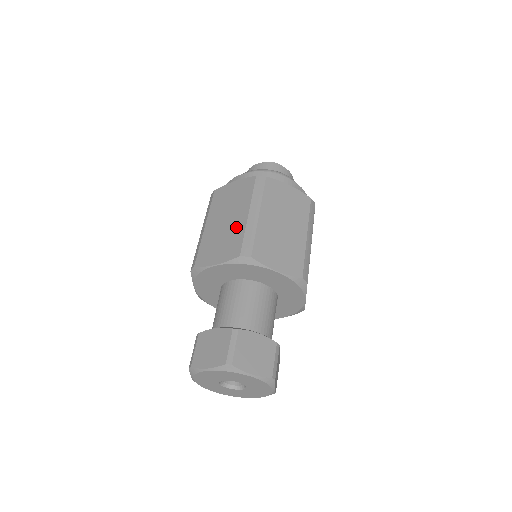
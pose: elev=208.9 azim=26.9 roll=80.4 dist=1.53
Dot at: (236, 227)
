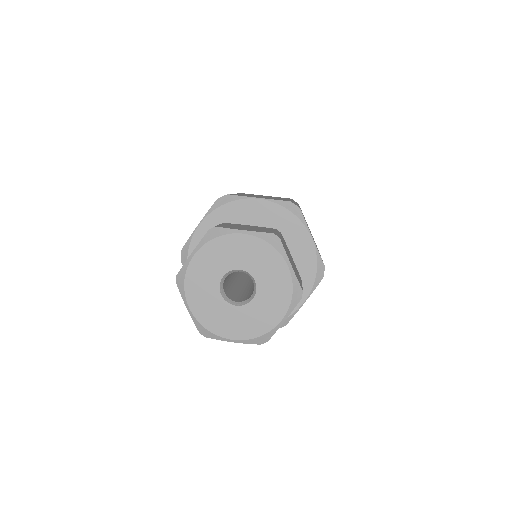
Dot at: occluded
